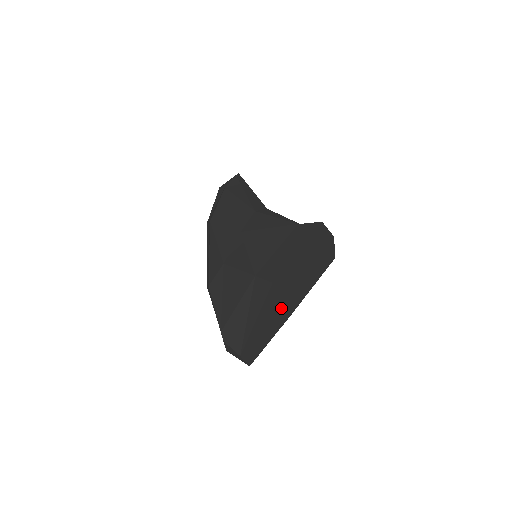
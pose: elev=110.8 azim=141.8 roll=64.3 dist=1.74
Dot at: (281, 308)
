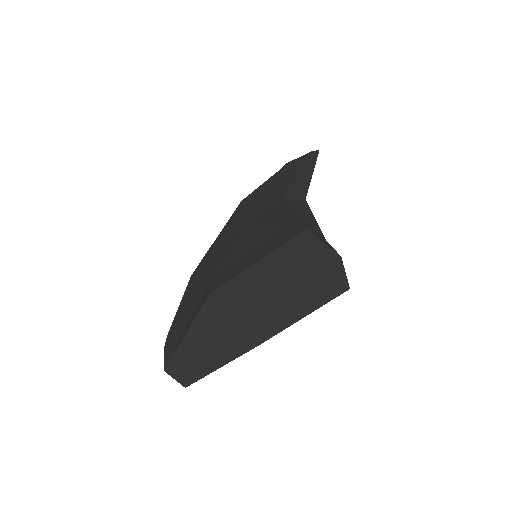
Dot at: (235, 331)
